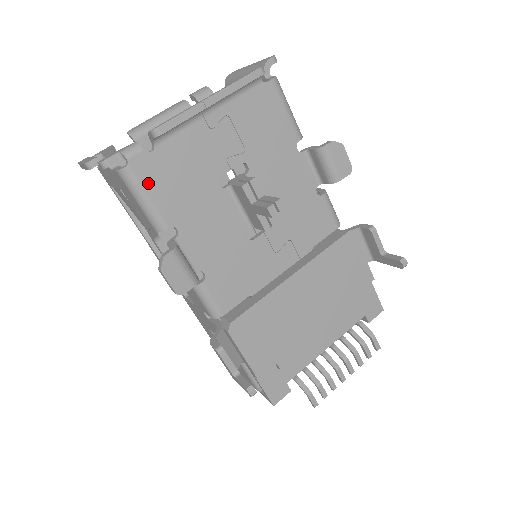
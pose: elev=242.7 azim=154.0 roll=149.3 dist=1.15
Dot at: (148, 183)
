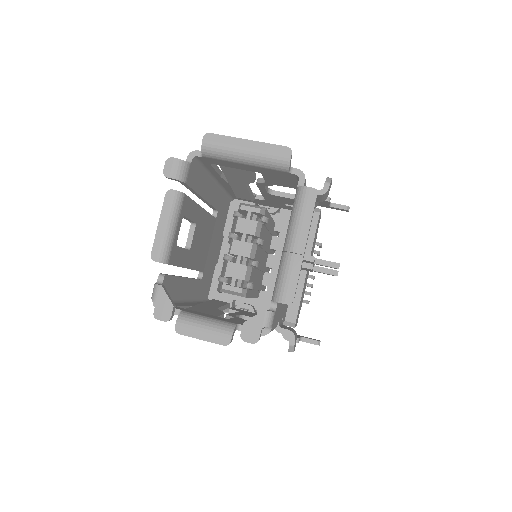
Dot at: (275, 322)
